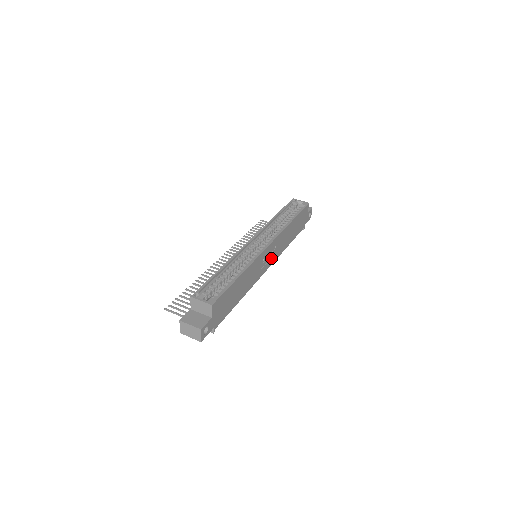
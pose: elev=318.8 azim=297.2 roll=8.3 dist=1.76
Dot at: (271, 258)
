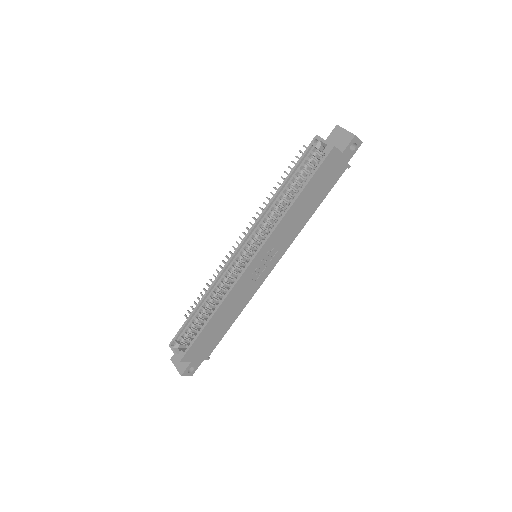
Dot at: (273, 258)
